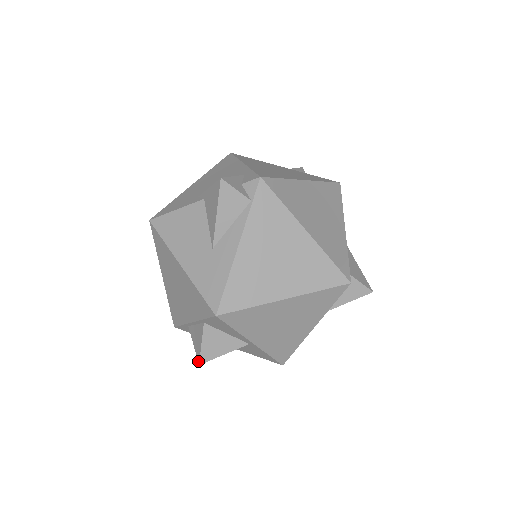
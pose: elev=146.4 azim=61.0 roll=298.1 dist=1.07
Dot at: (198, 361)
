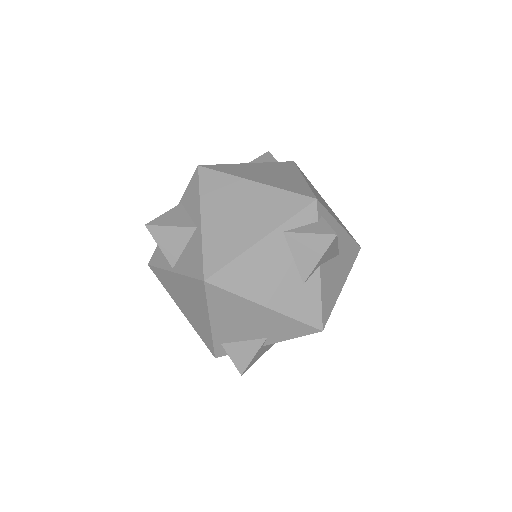
Dot at: (147, 225)
